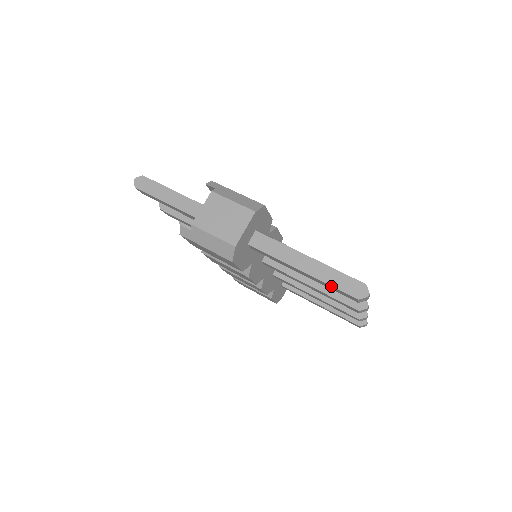
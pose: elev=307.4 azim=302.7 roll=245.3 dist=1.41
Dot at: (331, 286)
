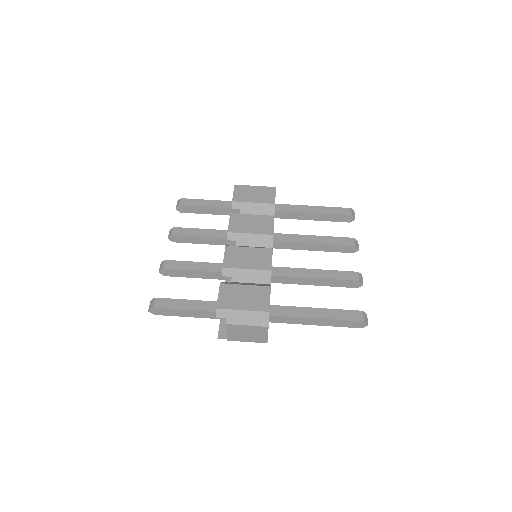
Dot at: occluded
